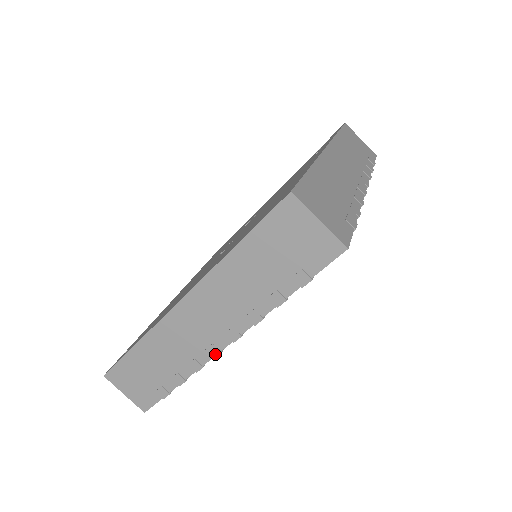
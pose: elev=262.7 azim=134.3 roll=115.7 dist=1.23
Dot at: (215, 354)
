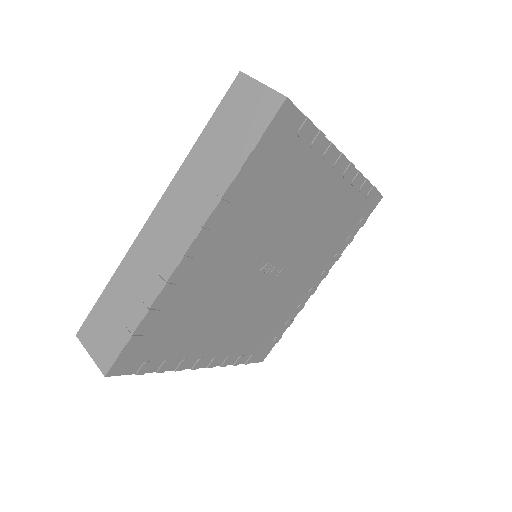
Dot at: (178, 261)
